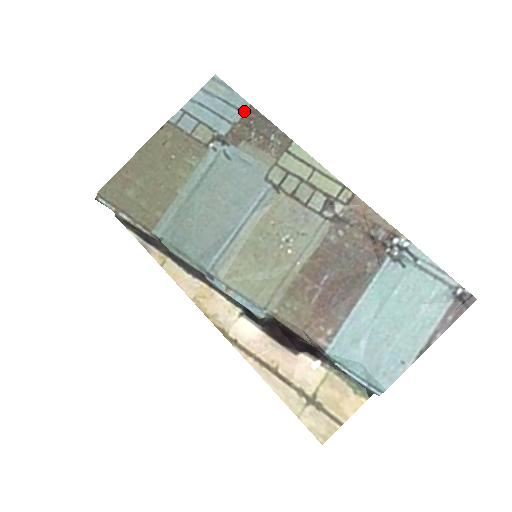
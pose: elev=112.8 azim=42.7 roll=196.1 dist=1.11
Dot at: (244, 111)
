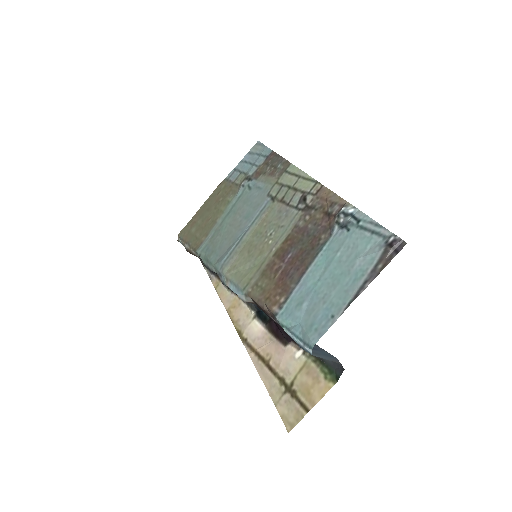
Dot at: (267, 156)
